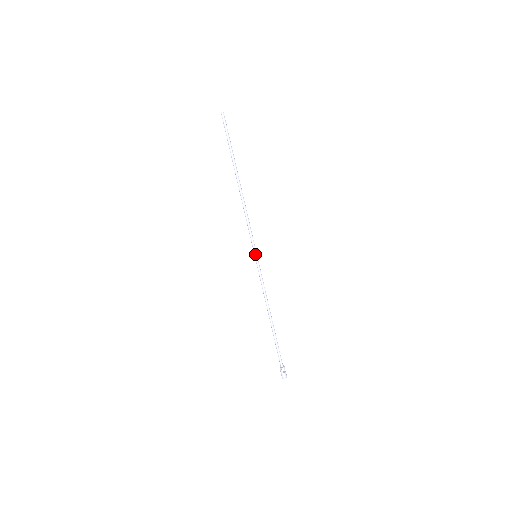
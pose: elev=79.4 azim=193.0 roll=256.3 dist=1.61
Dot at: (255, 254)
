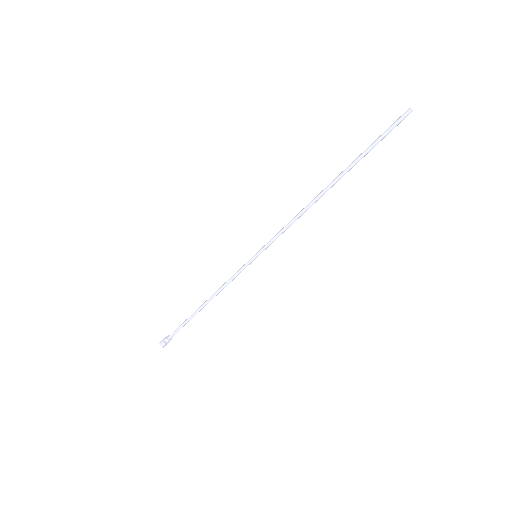
Dot at: (257, 254)
